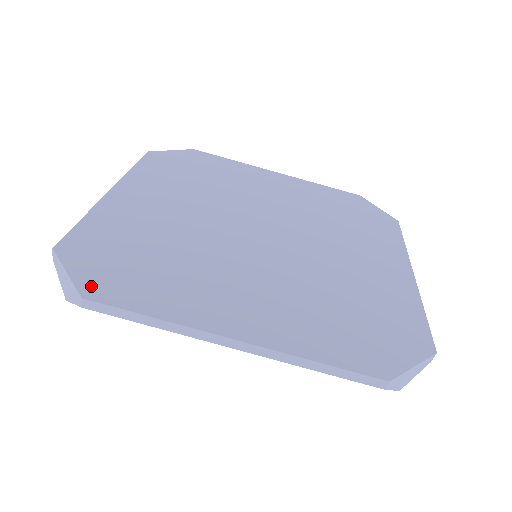
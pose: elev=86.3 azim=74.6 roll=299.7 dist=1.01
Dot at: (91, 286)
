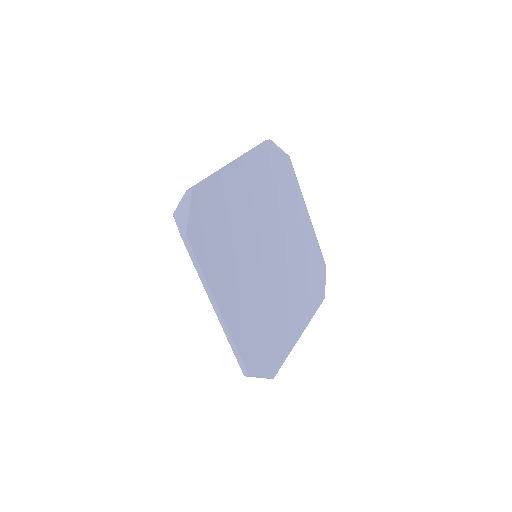
Dot at: (193, 231)
